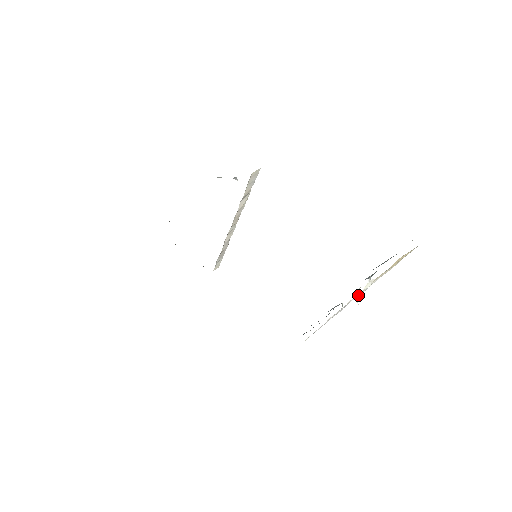
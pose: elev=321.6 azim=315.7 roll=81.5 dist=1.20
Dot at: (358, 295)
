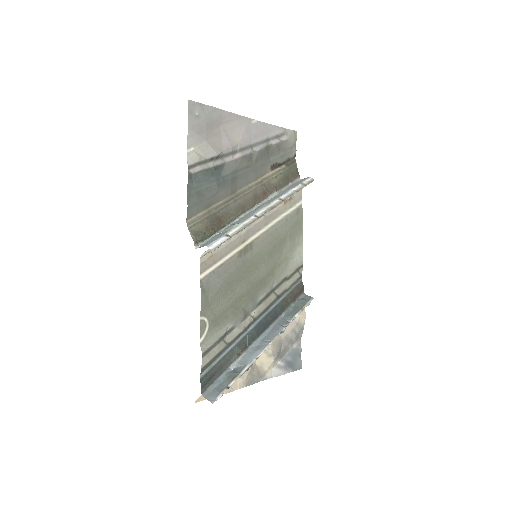
Dot at: occluded
